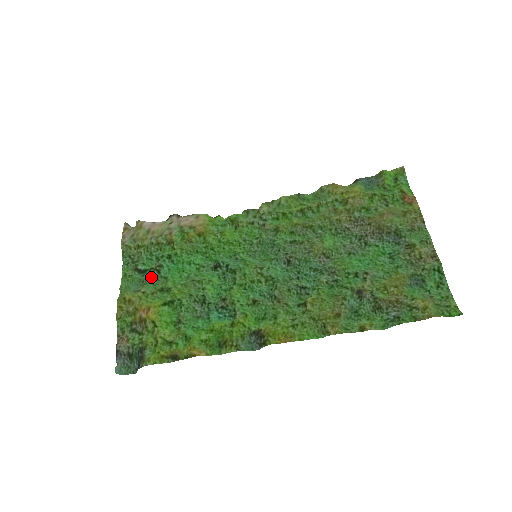
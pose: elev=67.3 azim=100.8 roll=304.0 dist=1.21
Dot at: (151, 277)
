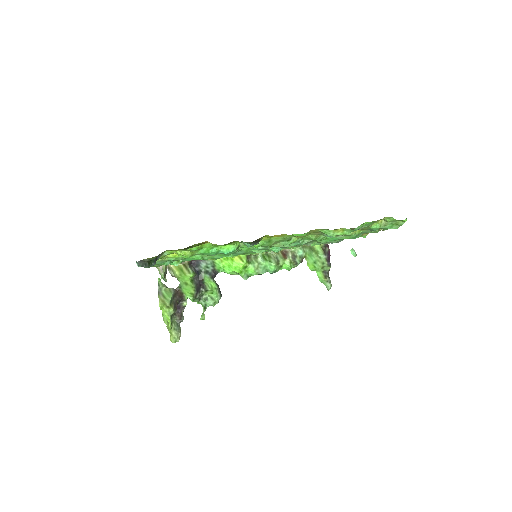
Dot at: occluded
